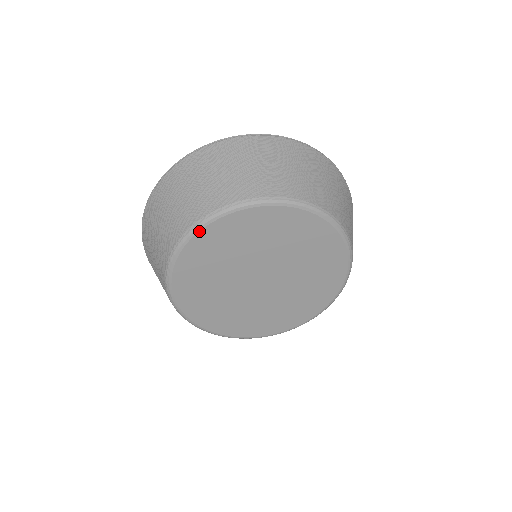
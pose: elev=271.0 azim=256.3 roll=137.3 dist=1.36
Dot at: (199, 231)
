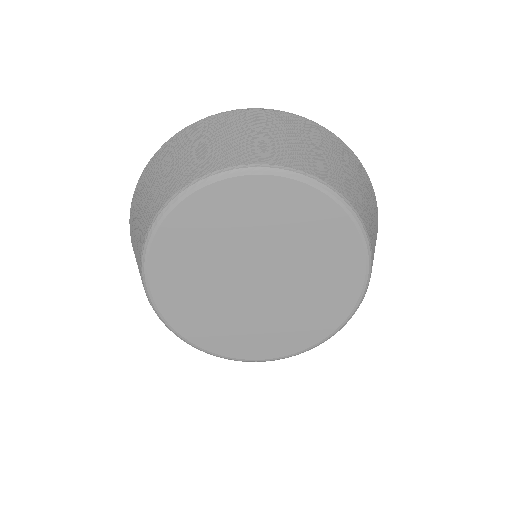
Dot at: (191, 194)
